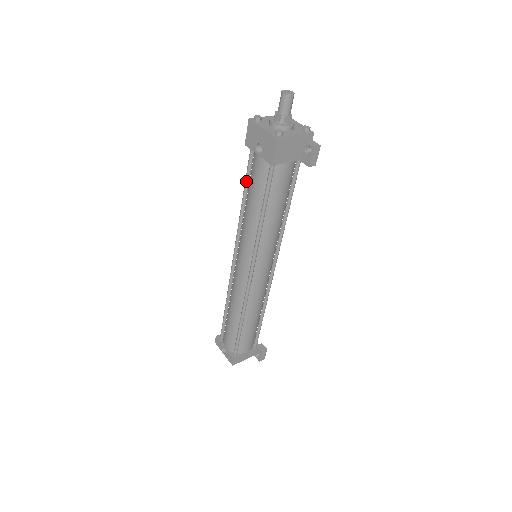
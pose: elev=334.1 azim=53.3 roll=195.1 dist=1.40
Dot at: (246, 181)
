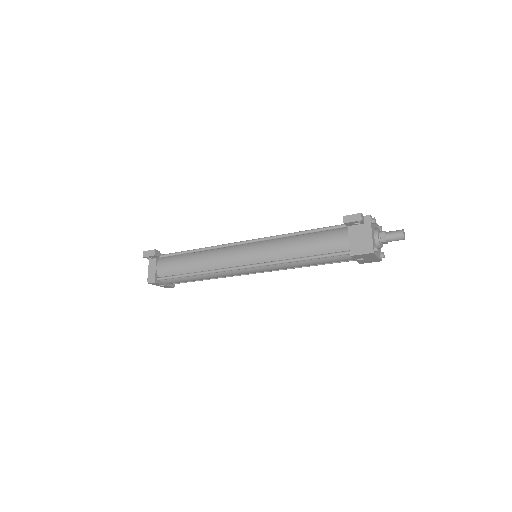
Dot at: (320, 258)
